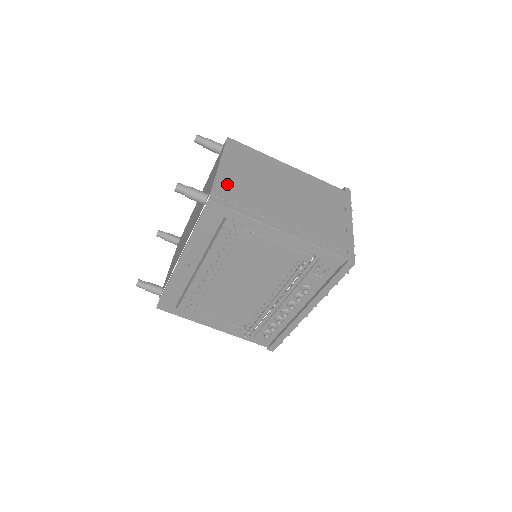
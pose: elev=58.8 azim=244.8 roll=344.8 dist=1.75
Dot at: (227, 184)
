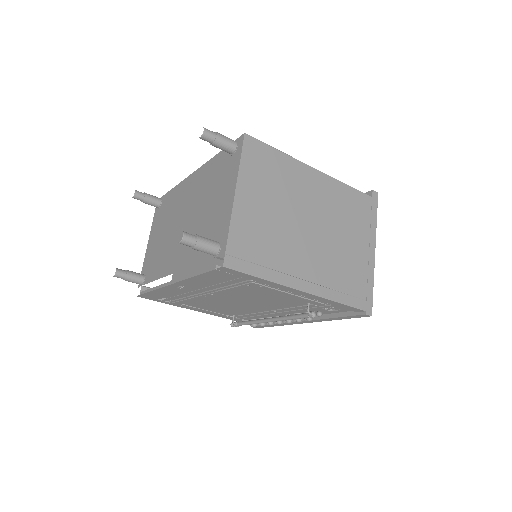
Dot at: (244, 229)
